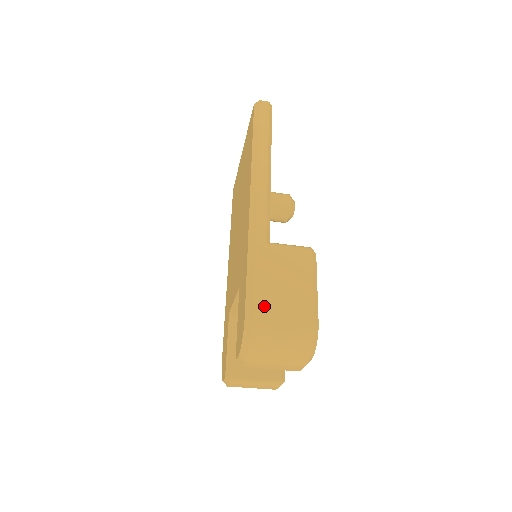
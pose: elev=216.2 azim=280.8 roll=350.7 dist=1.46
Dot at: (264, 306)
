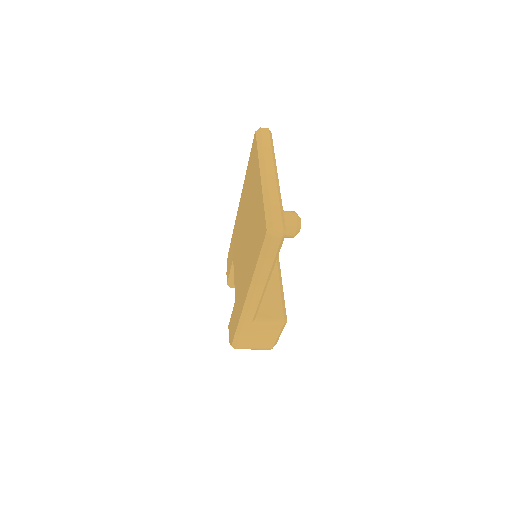
Dot at: (244, 345)
